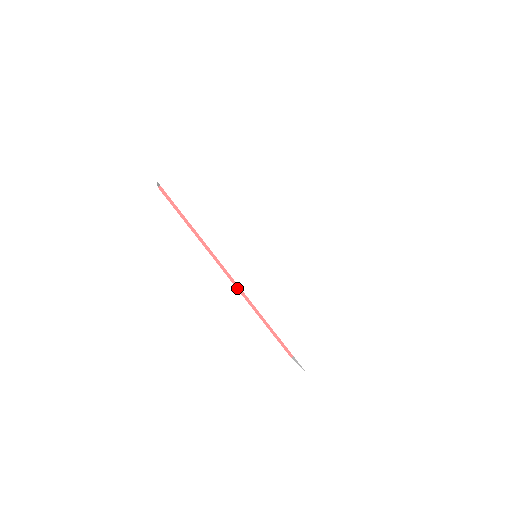
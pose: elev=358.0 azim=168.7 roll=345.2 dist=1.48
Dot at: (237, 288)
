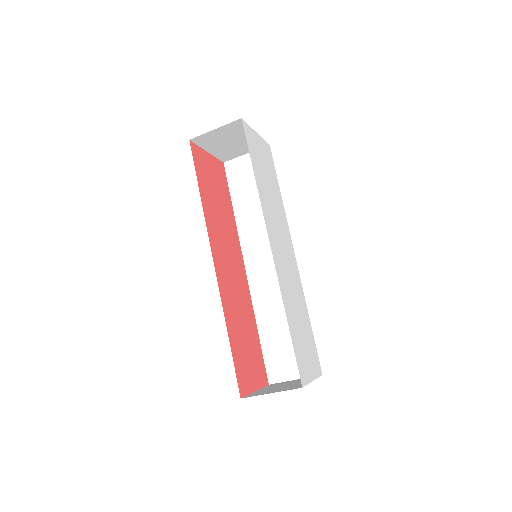
Dot at: (217, 281)
